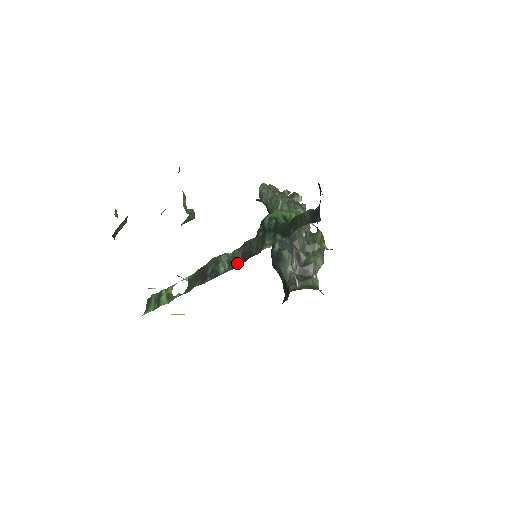
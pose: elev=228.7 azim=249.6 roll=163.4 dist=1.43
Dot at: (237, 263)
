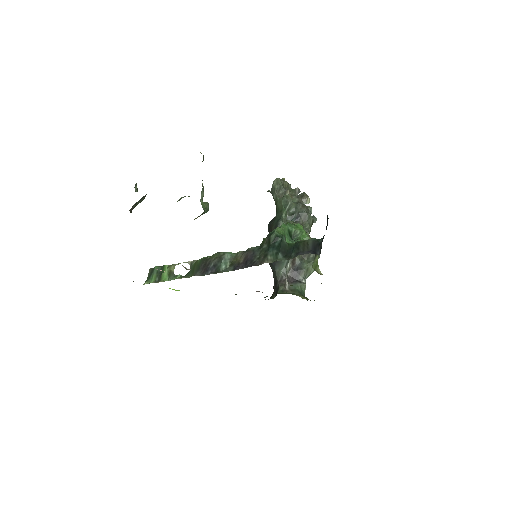
Dot at: (238, 266)
